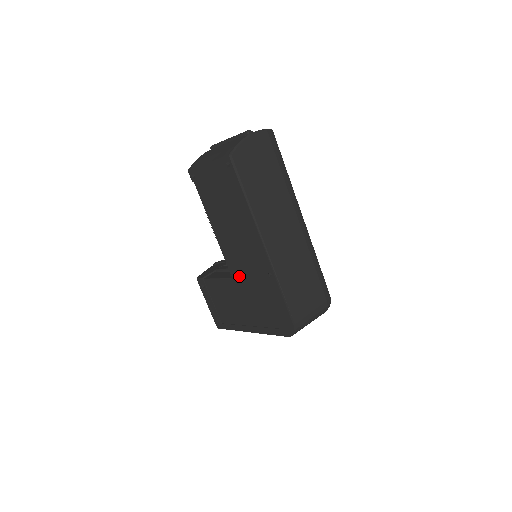
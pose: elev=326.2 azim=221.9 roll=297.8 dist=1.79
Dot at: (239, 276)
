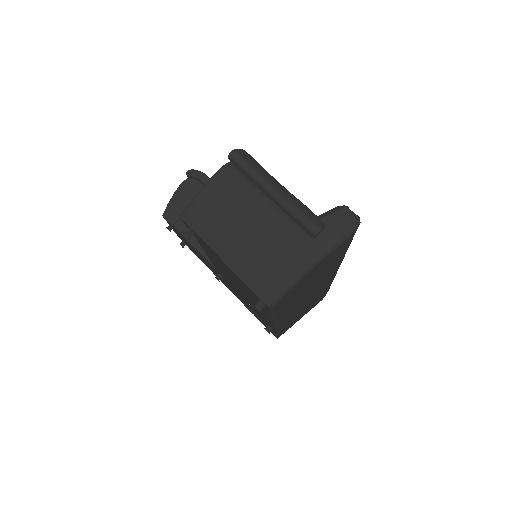
Dot at: (228, 282)
